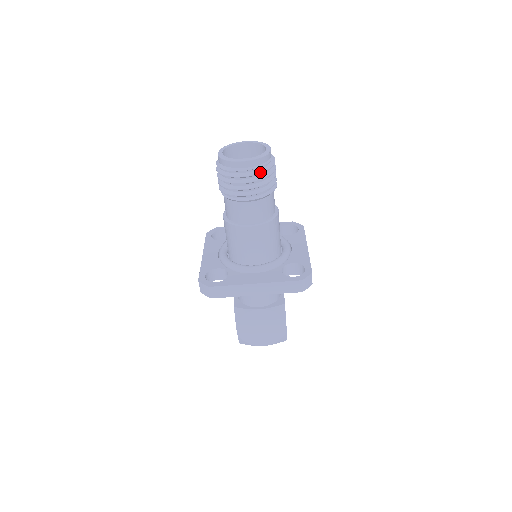
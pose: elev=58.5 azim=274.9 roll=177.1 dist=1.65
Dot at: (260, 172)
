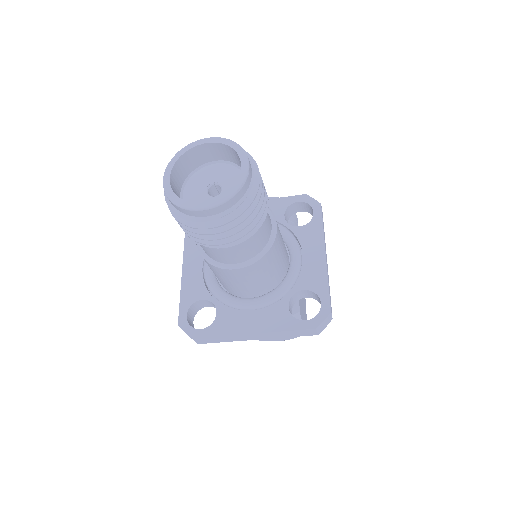
Dot at: (234, 217)
